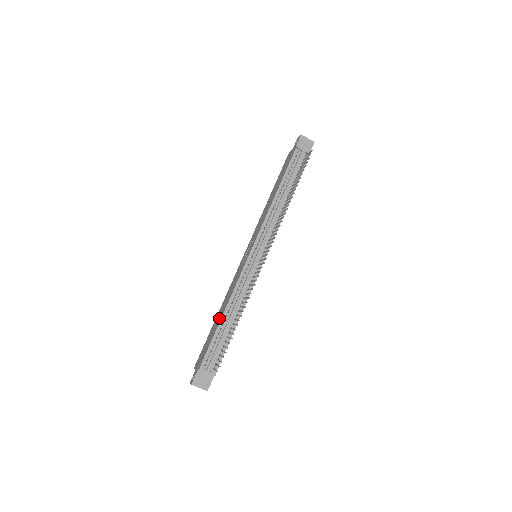
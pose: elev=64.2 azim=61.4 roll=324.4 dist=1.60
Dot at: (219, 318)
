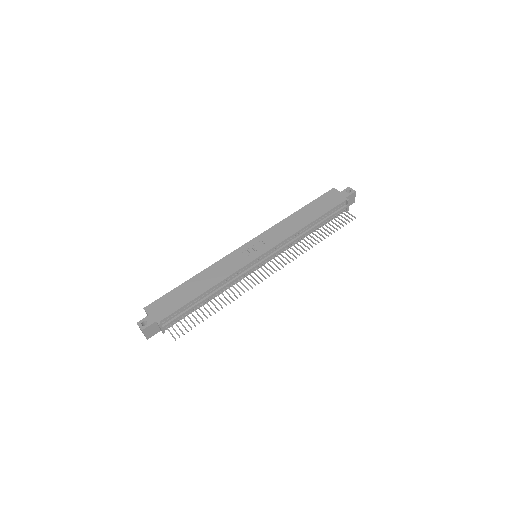
Dot at: (198, 289)
